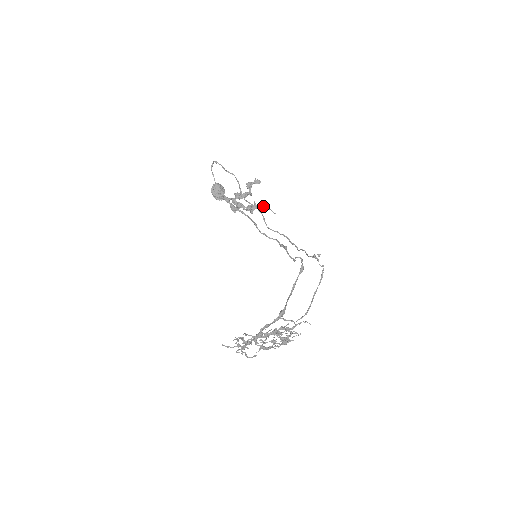
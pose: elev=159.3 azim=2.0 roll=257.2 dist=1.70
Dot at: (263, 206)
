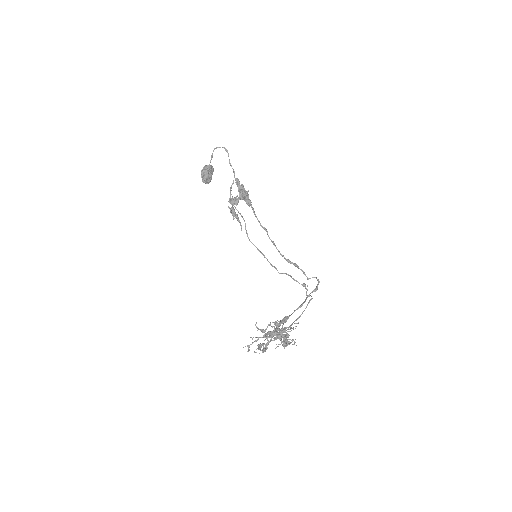
Dot at: (238, 217)
